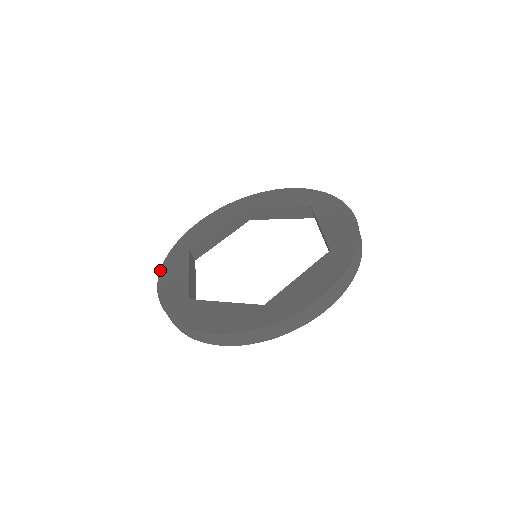
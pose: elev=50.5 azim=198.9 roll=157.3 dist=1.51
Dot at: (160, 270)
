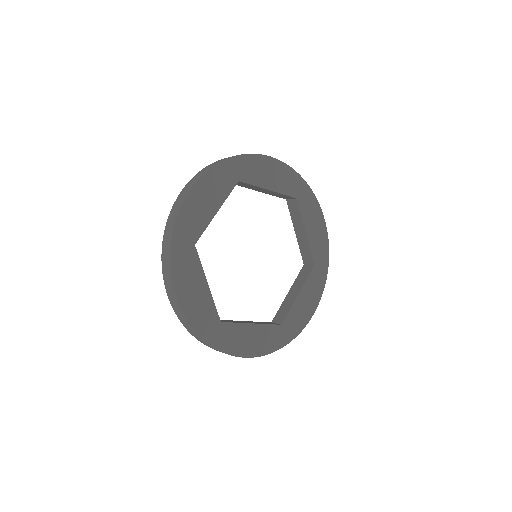
Dot at: (206, 172)
